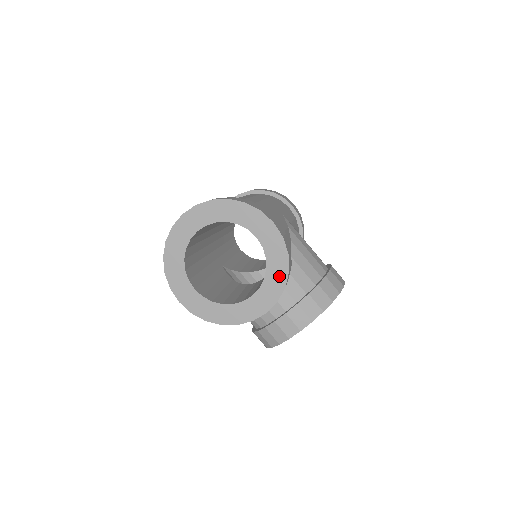
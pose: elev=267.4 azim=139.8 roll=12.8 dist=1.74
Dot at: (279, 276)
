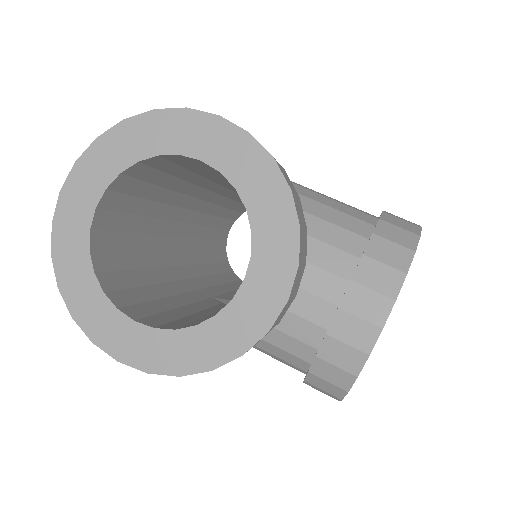
Dot at: (277, 212)
